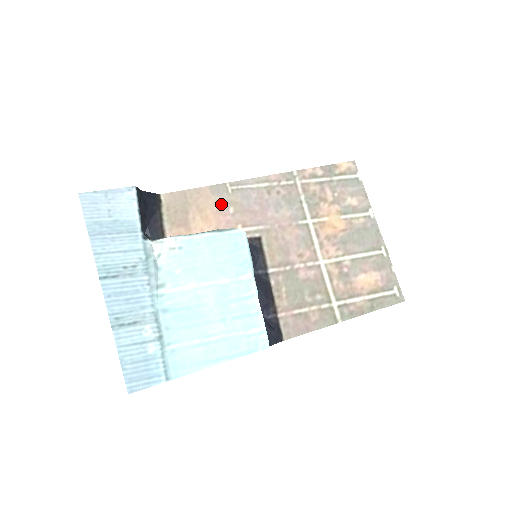
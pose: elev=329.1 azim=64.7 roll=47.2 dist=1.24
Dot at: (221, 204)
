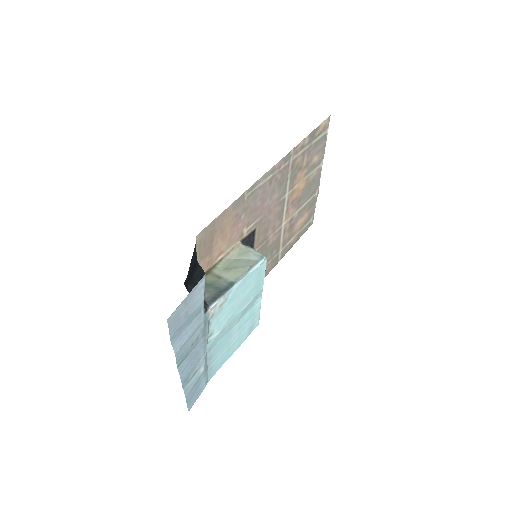
Dot at: (237, 216)
